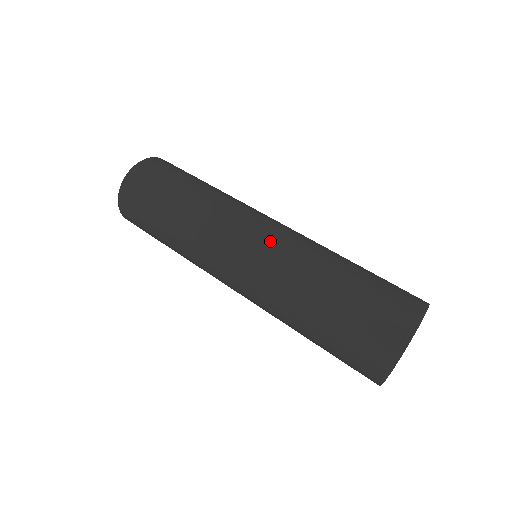
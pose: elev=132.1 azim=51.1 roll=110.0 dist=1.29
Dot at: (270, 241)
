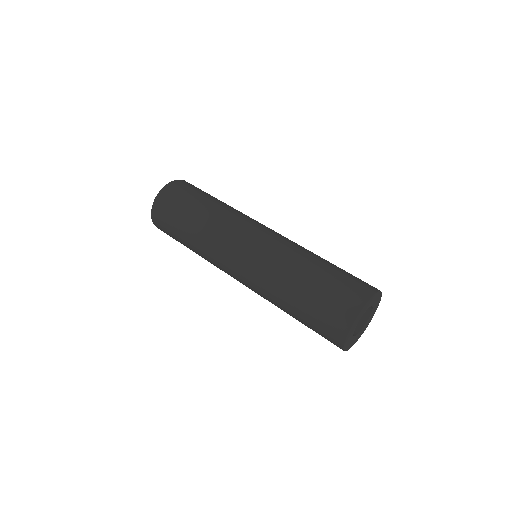
Dot at: (275, 237)
